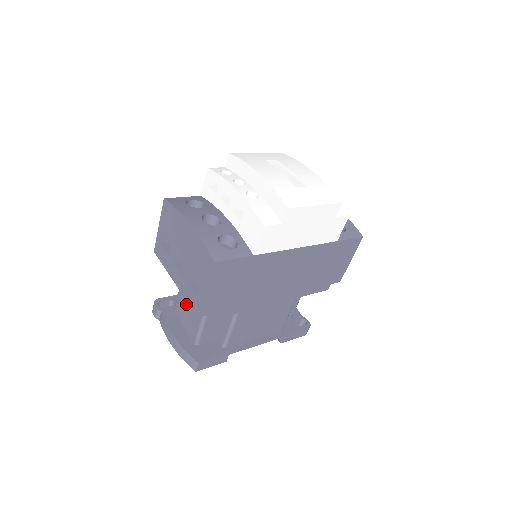
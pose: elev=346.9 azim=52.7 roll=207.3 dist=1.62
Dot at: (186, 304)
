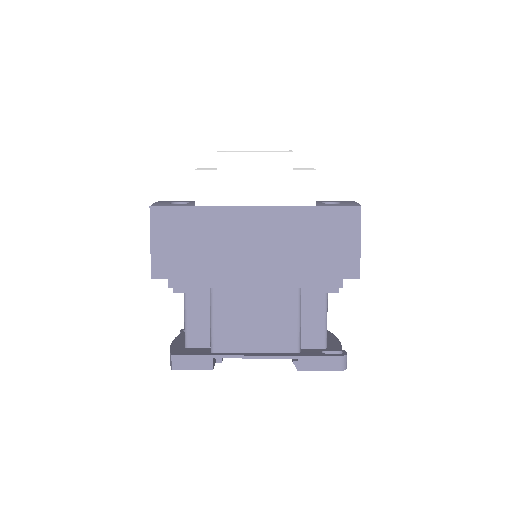
Dot at: occluded
